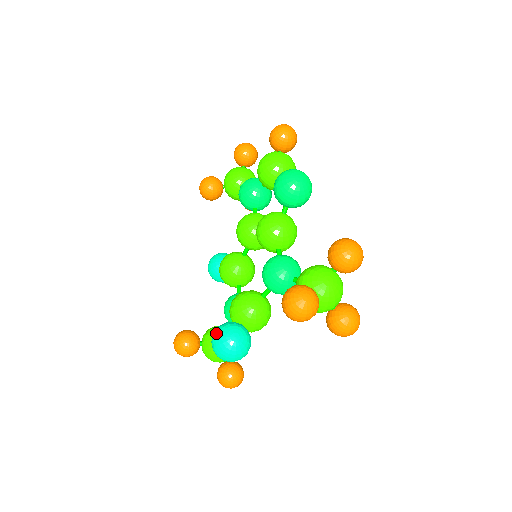
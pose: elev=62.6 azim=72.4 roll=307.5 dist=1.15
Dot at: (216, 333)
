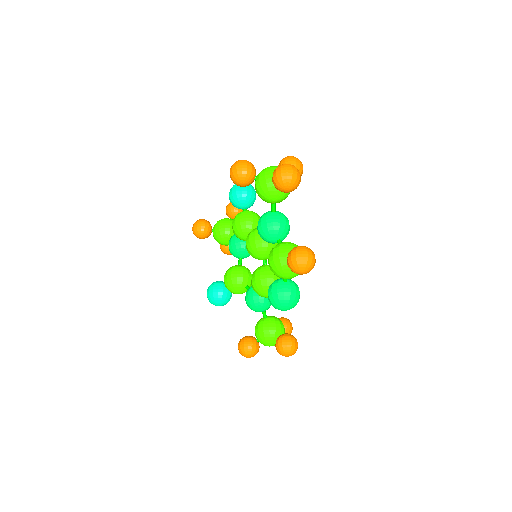
Dot at: (209, 297)
